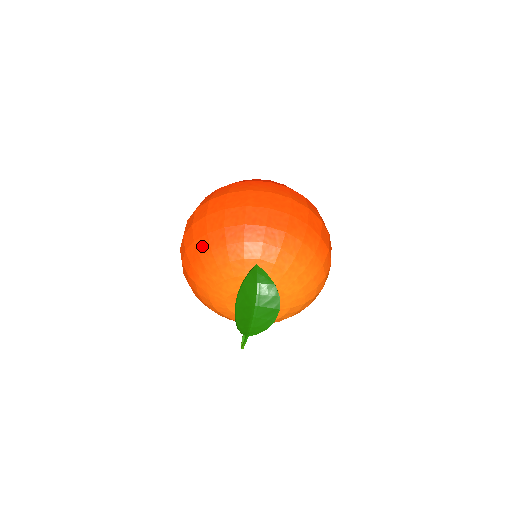
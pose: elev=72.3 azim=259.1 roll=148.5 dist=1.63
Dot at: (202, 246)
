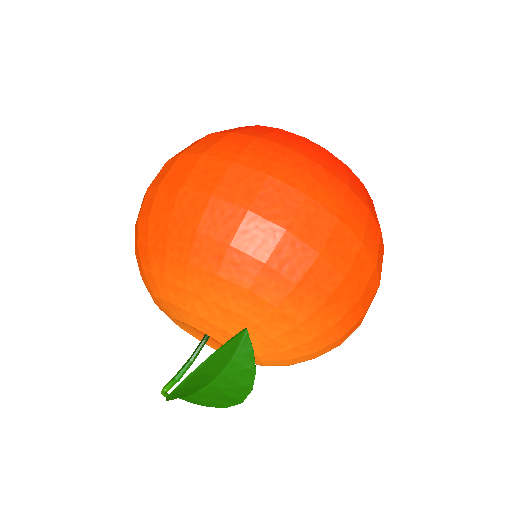
Dot at: (178, 242)
